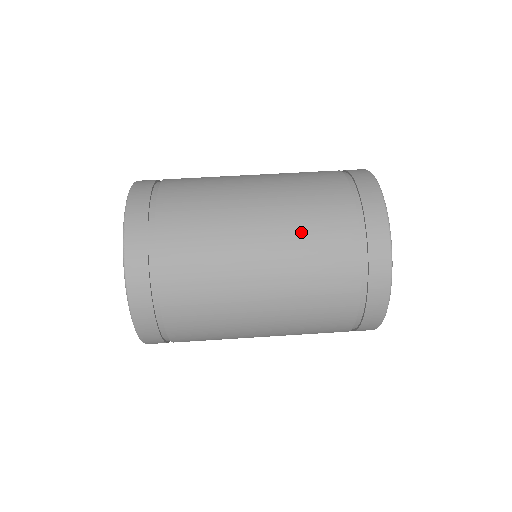
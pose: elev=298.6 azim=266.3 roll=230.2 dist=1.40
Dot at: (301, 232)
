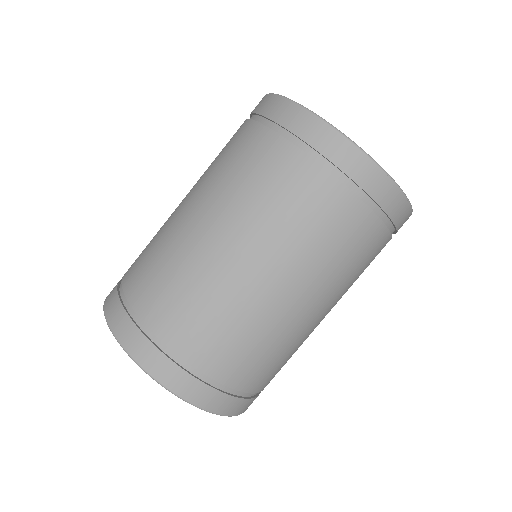
Dot at: (342, 273)
